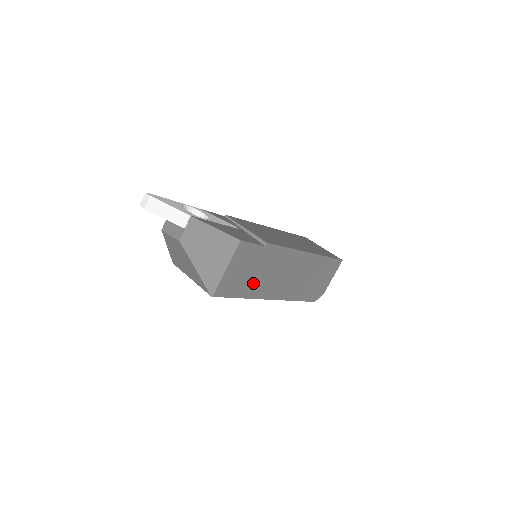
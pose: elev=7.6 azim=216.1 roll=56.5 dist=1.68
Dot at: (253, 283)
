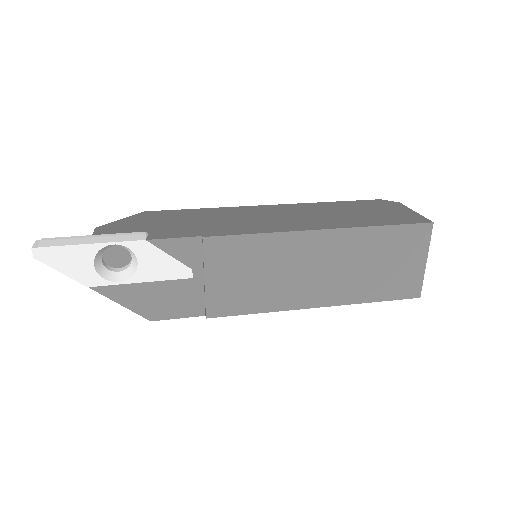
Dot at: occluded
